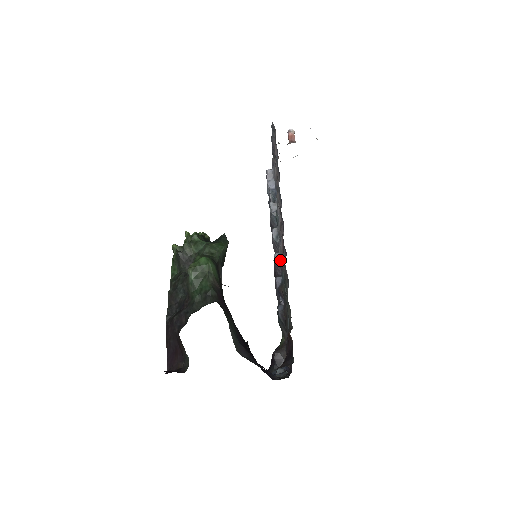
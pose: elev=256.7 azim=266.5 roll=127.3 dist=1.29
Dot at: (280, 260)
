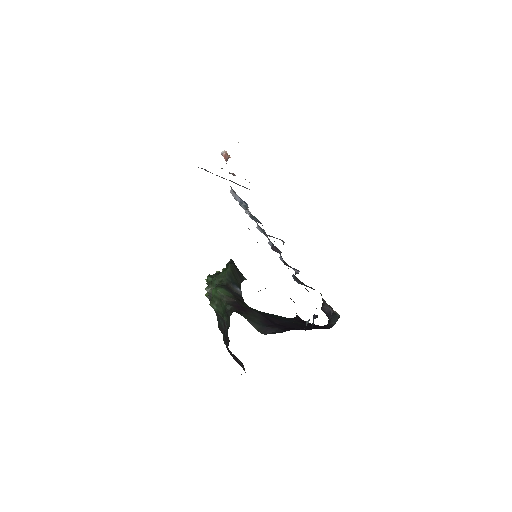
Dot at: (273, 244)
